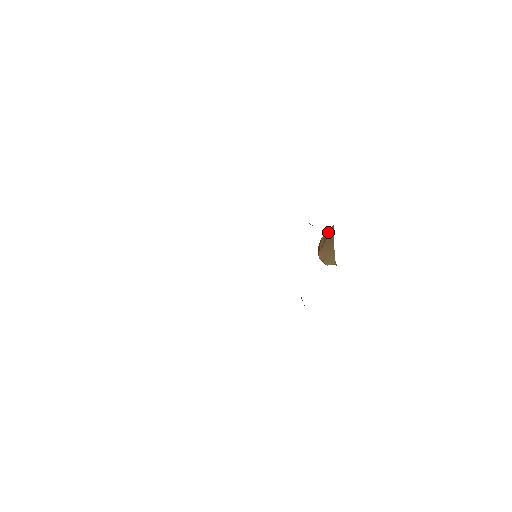
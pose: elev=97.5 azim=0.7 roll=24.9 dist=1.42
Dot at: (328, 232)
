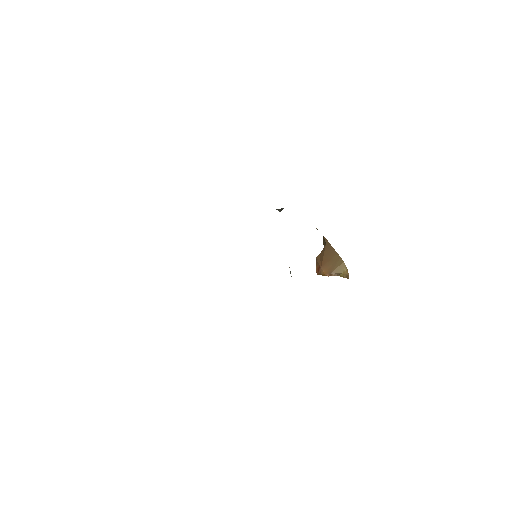
Dot at: (321, 251)
